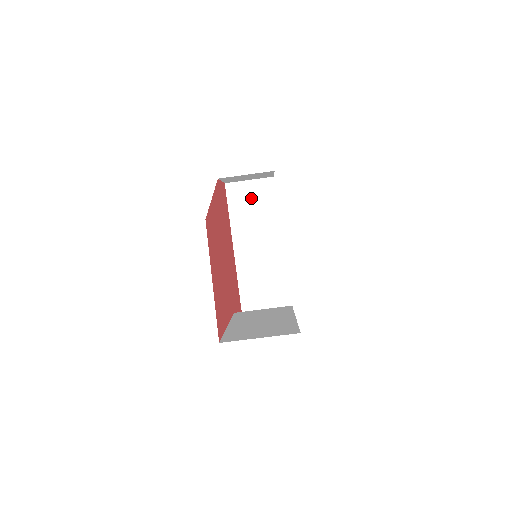
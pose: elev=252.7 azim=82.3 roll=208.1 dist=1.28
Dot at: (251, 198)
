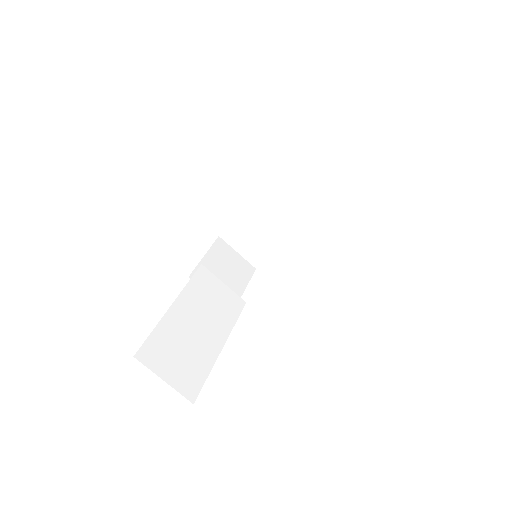
Dot at: (324, 170)
